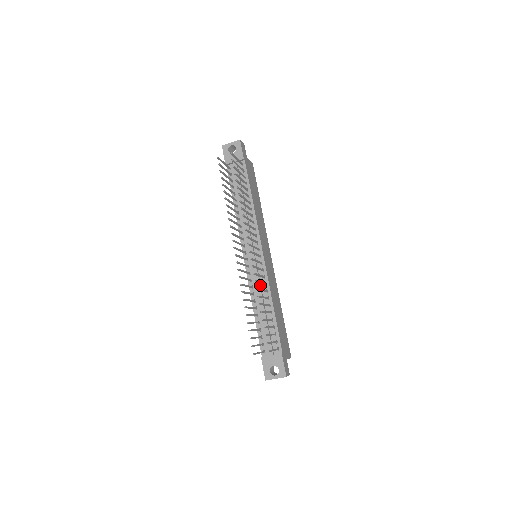
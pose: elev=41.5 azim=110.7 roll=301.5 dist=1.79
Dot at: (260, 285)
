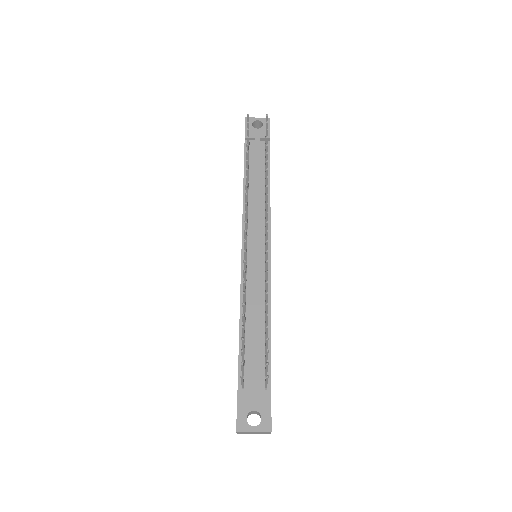
Dot at: (258, 290)
